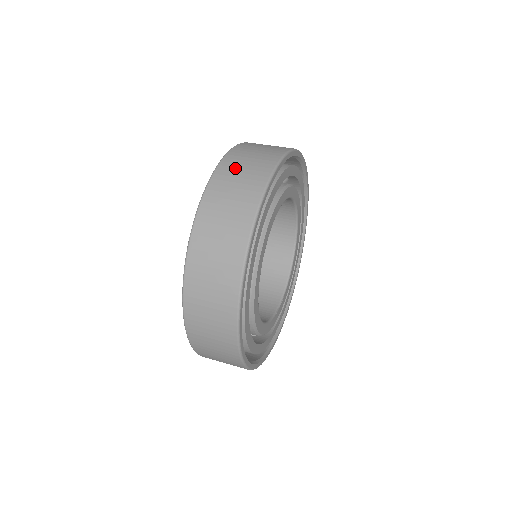
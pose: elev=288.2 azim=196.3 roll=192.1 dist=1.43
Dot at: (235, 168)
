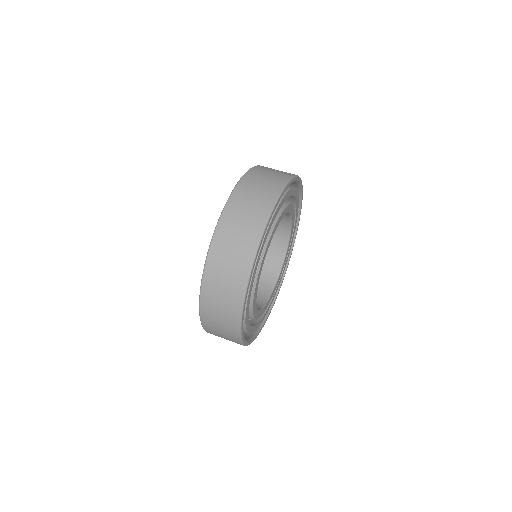
Dot at: (251, 188)
